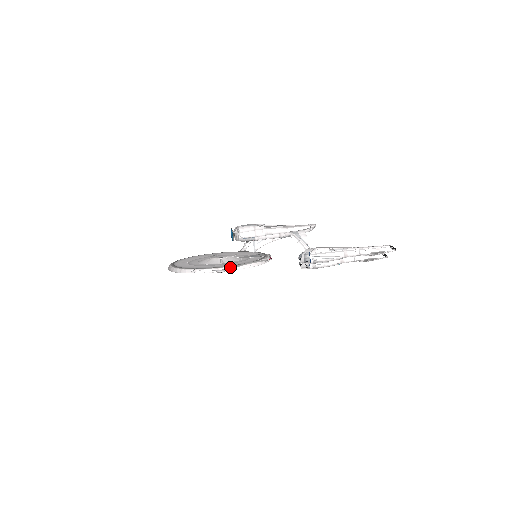
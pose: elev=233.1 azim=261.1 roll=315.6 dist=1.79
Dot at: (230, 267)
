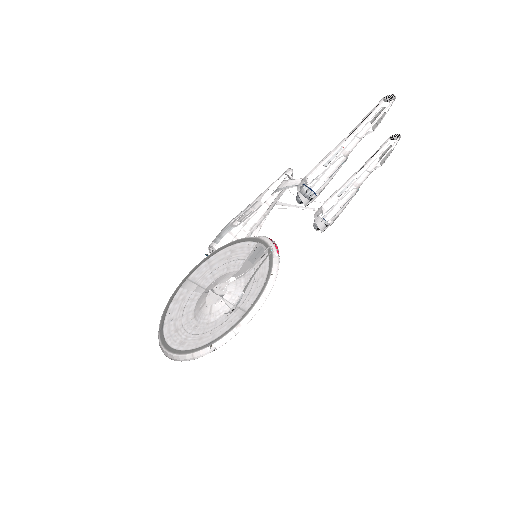
Dot at: (251, 312)
